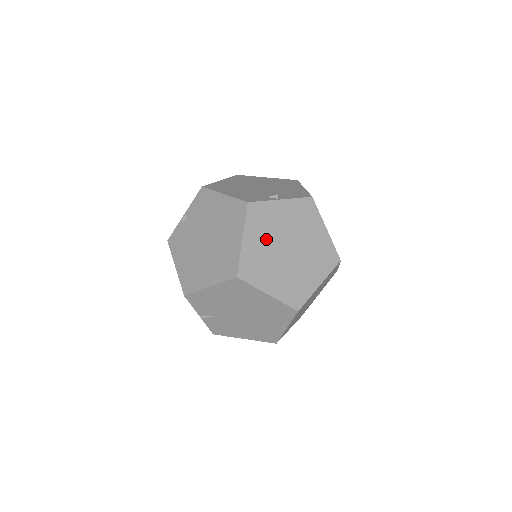
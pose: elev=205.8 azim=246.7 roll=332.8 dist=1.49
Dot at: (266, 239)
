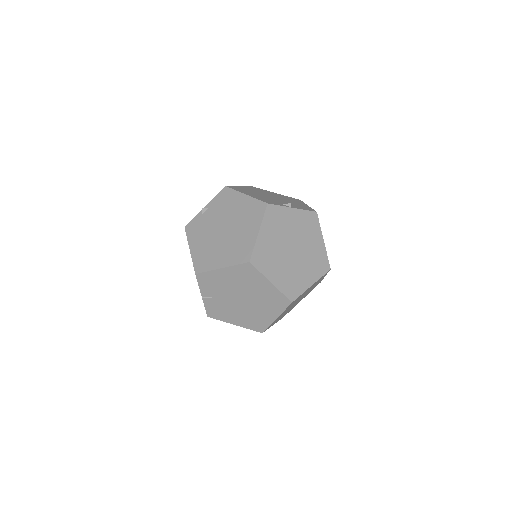
Dot at: (277, 237)
